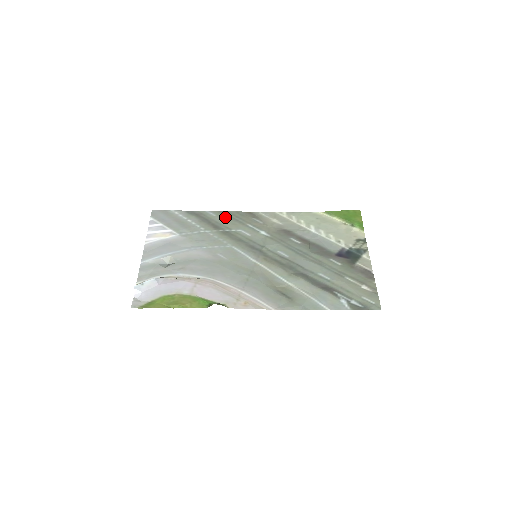
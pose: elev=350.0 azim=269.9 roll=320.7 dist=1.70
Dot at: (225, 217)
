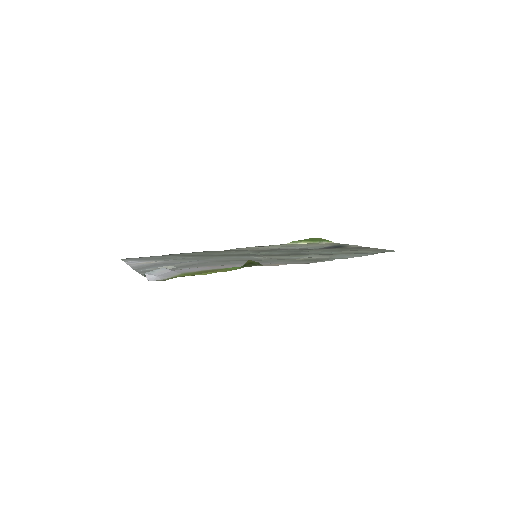
Dot at: (203, 252)
